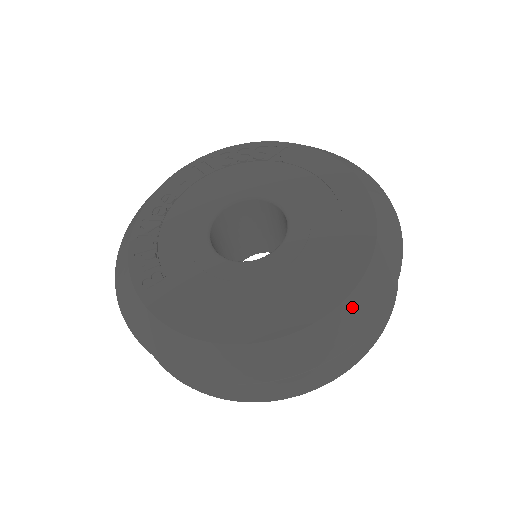
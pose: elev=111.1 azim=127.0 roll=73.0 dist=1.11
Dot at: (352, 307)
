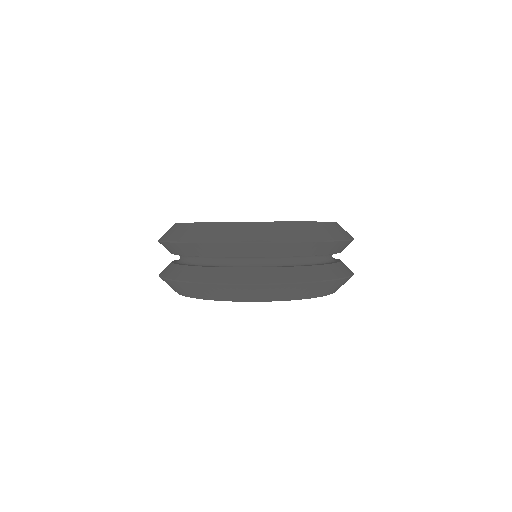
Dot at: (274, 227)
